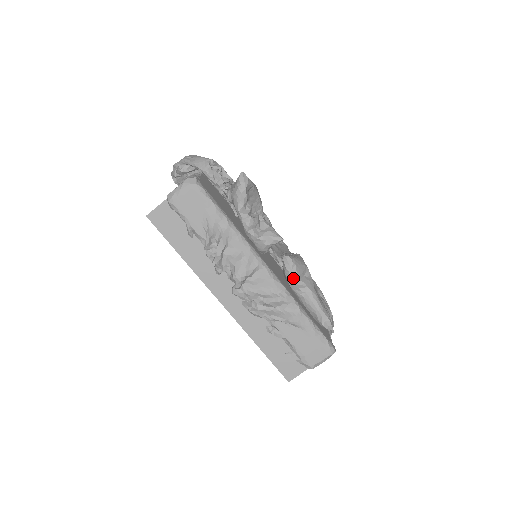
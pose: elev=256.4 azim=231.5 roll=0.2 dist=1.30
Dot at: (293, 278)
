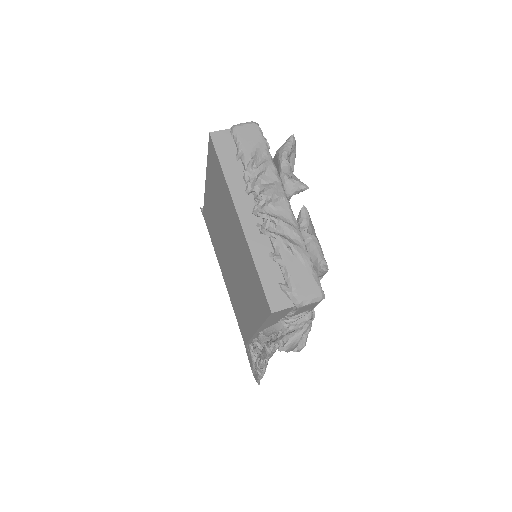
Dot at: (305, 225)
